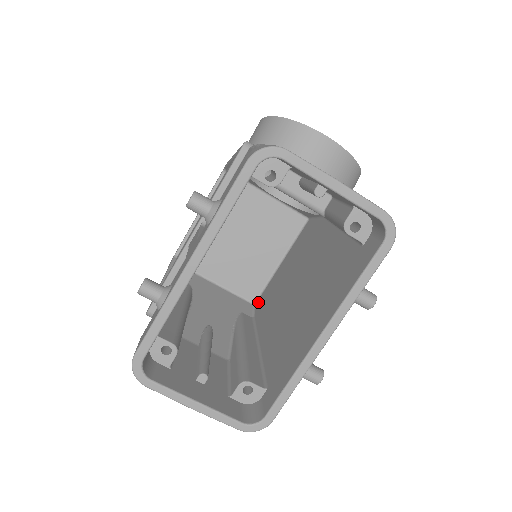
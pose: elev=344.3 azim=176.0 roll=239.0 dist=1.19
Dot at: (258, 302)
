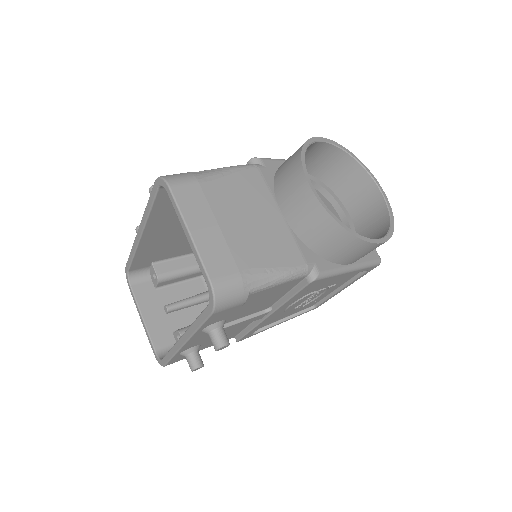
Dot at: occluded
